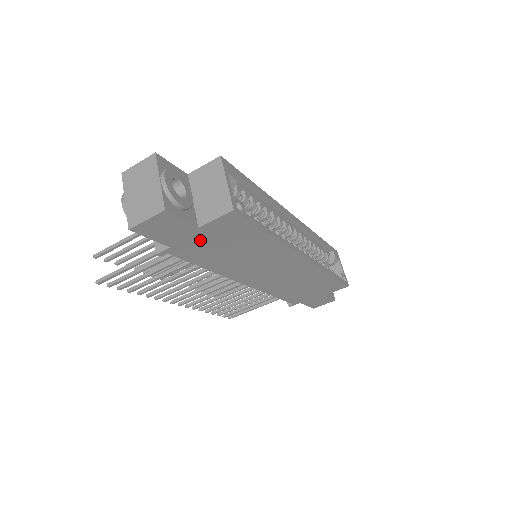
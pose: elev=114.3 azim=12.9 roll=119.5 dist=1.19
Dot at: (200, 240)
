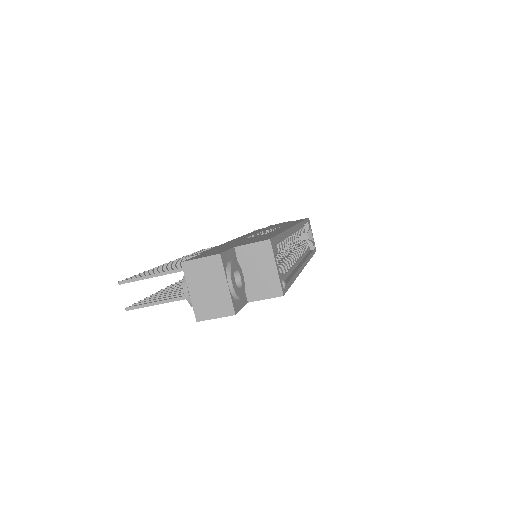
Dot at: occluded
